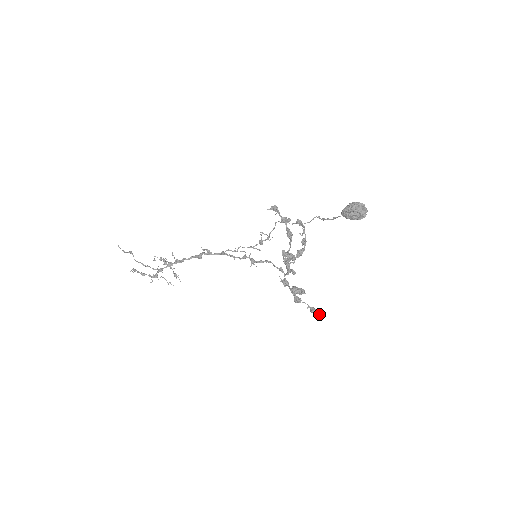
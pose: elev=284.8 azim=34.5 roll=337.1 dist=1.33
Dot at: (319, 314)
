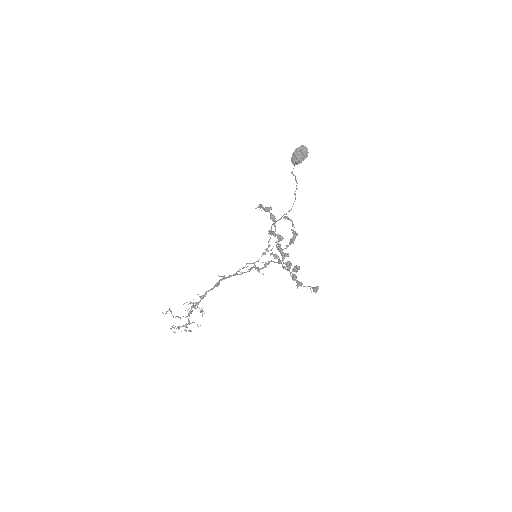
Dot at: (318, 286)
